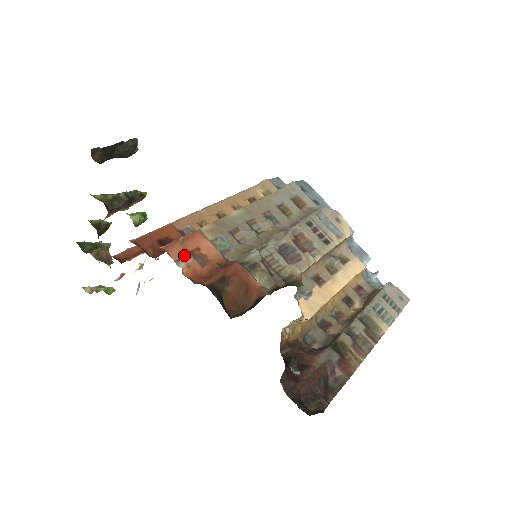
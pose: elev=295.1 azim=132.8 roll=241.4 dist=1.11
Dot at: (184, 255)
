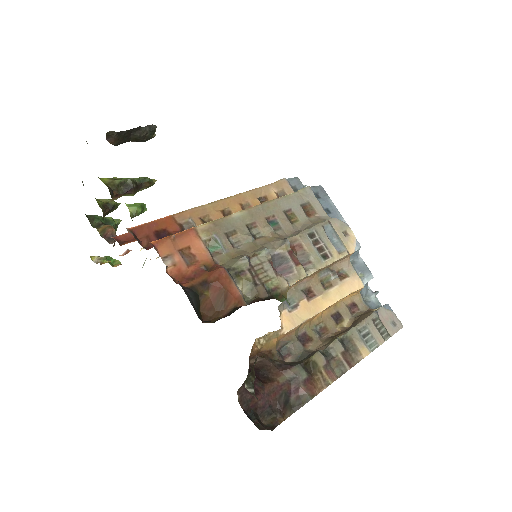
Dot at: (173, 253)
